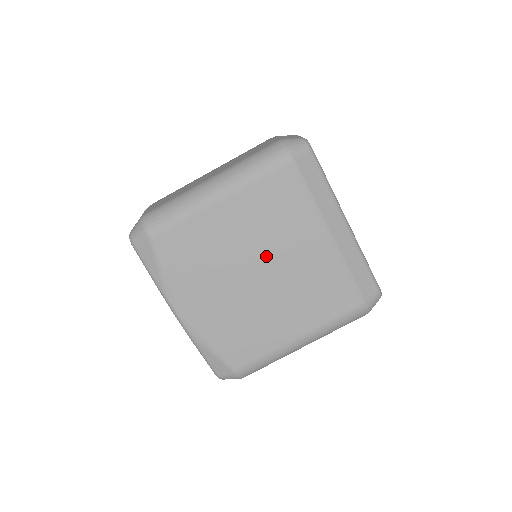
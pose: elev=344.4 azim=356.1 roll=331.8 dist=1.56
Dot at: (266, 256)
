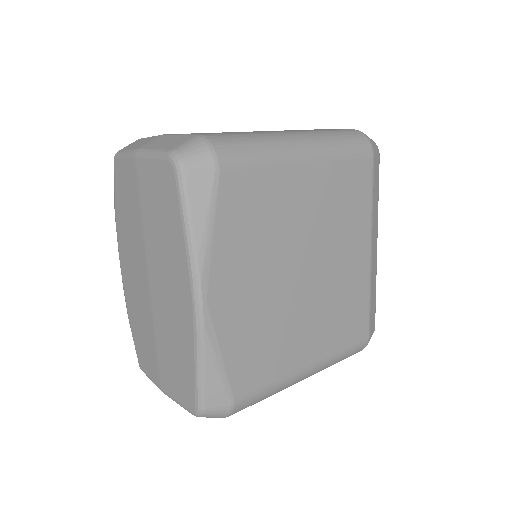
Dot at: (319, 251)
